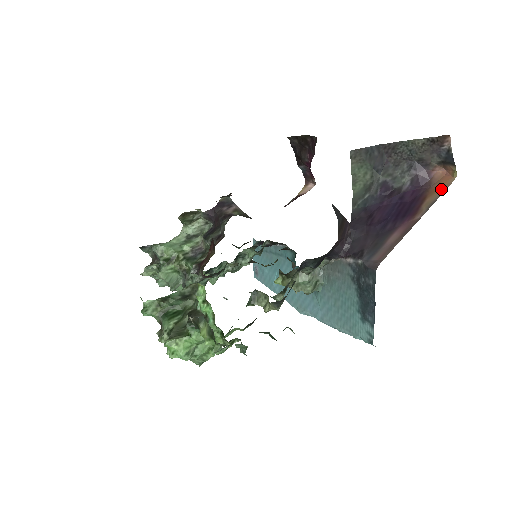
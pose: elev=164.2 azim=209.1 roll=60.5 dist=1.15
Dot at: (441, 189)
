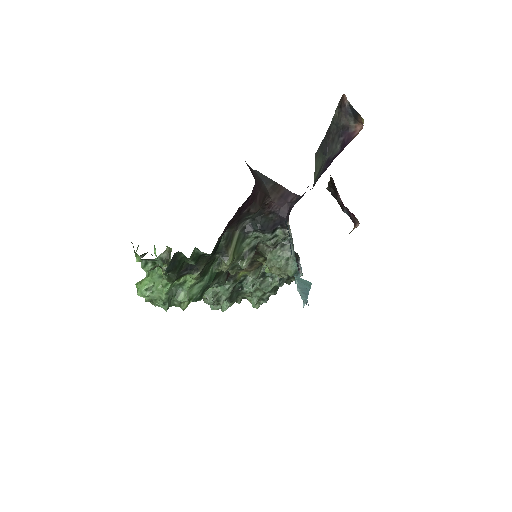
Dot at: occluded
